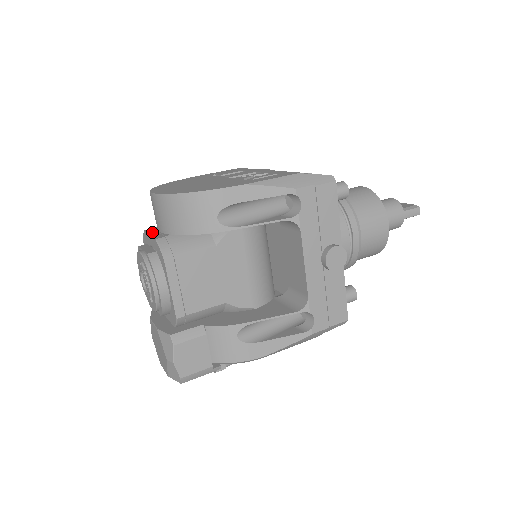
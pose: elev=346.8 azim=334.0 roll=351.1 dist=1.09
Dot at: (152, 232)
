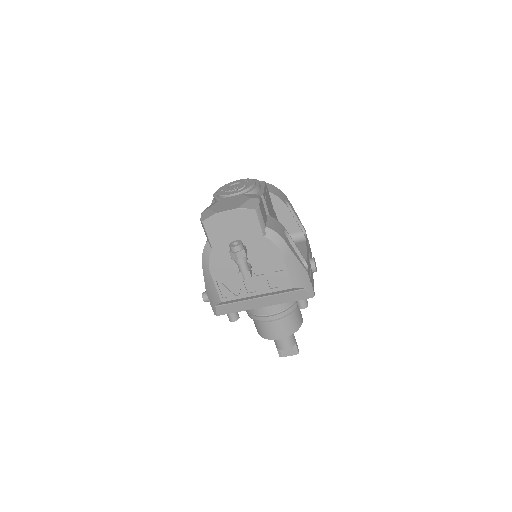
Dot at: occluded
